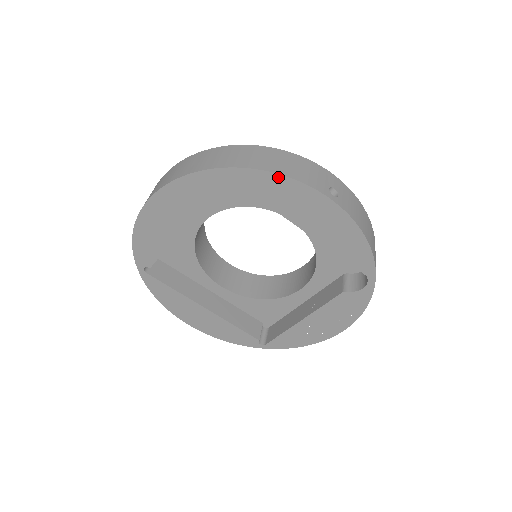
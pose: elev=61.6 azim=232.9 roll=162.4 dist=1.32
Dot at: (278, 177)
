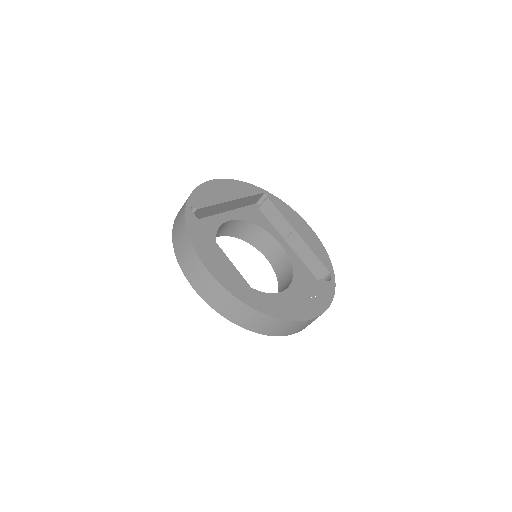
Dot at: (286, 205)
